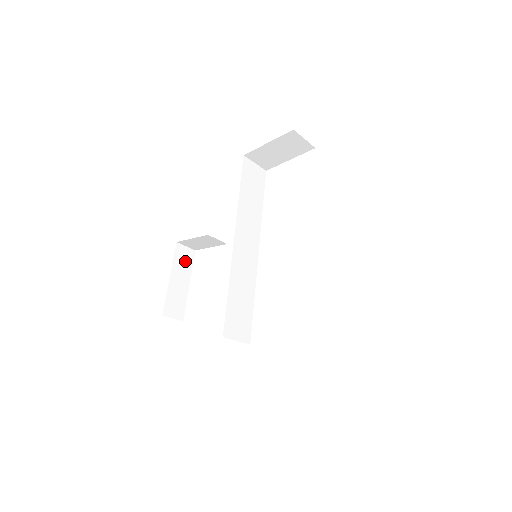
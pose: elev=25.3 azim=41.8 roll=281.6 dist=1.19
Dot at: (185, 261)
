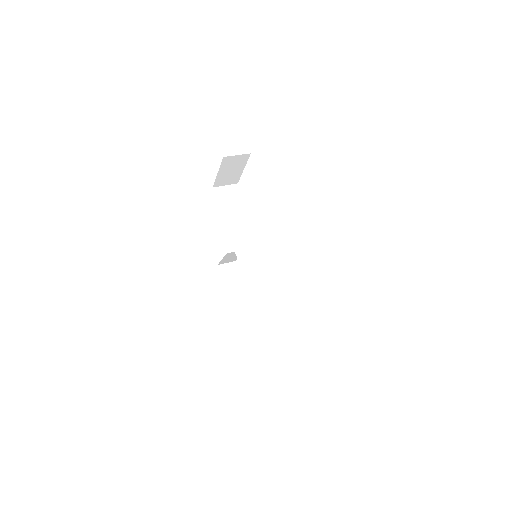
Dot at: (231, 274)
